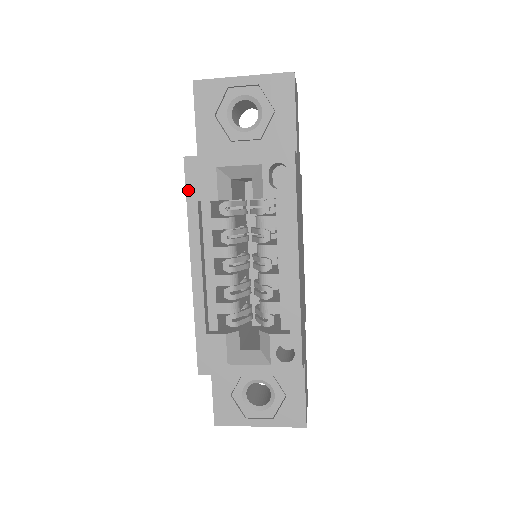
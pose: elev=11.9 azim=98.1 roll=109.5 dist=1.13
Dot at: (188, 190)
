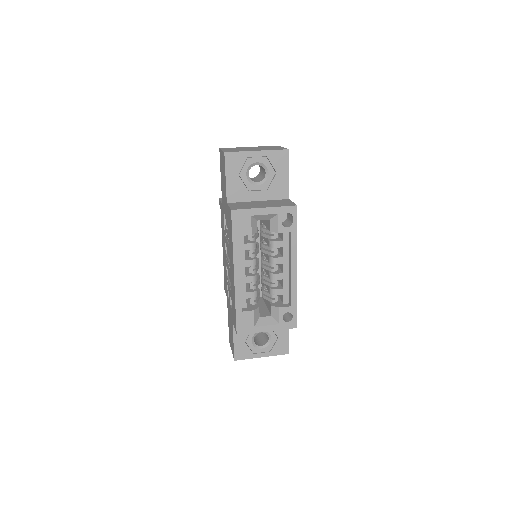
Dot at: (233, 230)
